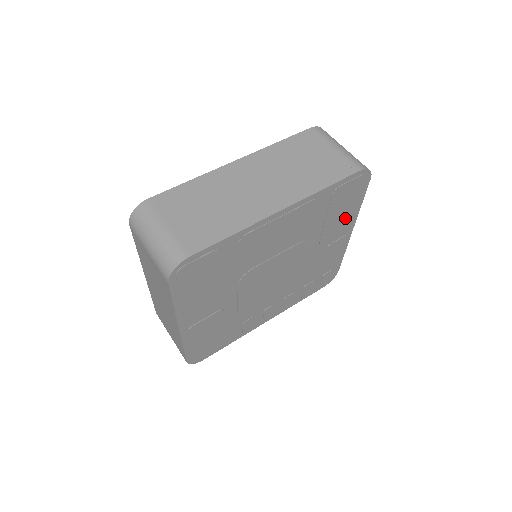
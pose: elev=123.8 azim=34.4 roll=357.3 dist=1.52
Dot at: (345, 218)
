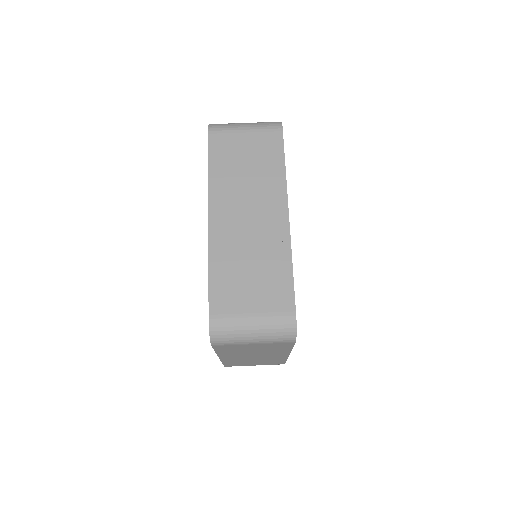
Dot at: occluded
